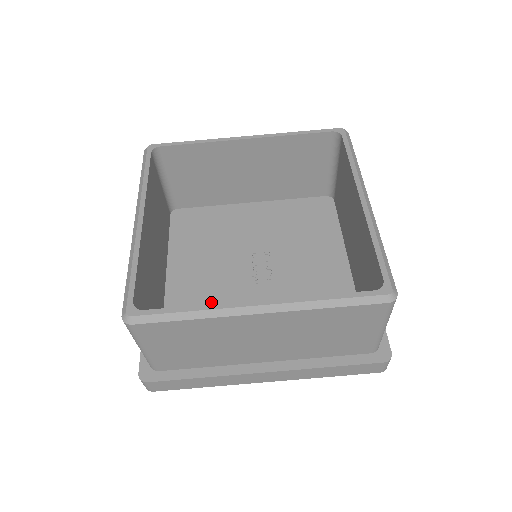
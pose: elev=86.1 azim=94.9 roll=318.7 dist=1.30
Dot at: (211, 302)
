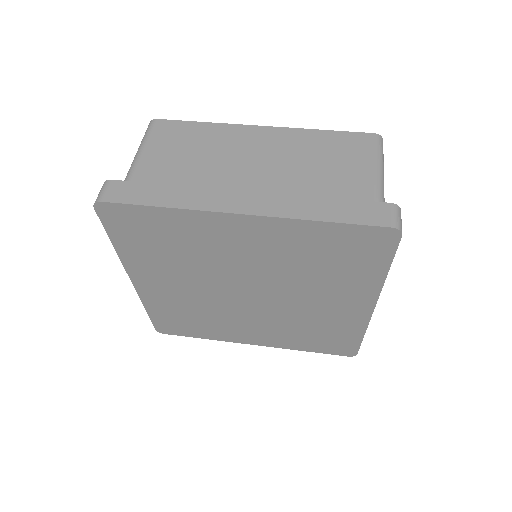
Dot at: occluded
